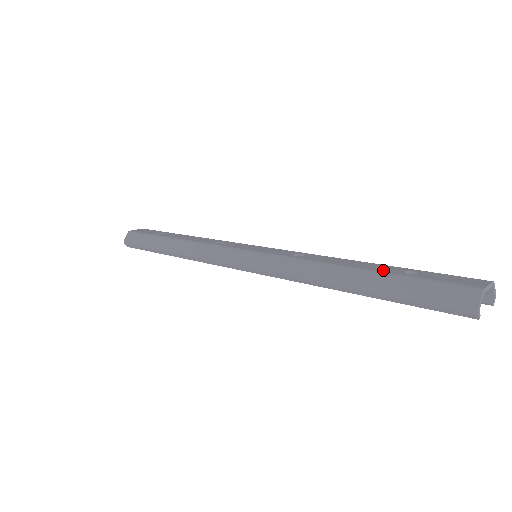
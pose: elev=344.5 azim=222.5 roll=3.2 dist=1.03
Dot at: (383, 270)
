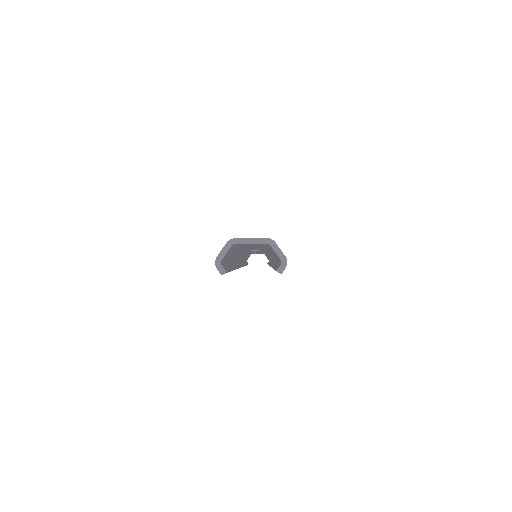
Dot at: occluded
